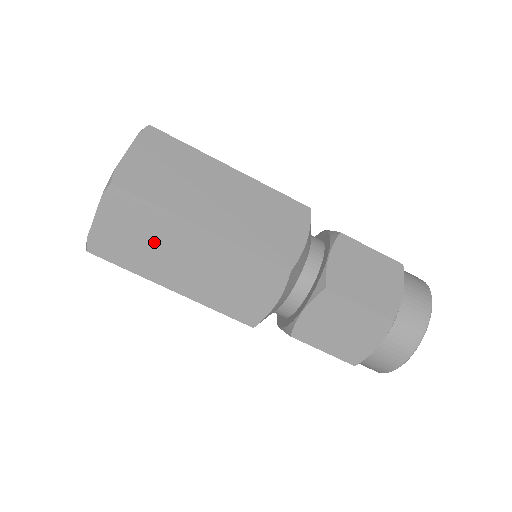
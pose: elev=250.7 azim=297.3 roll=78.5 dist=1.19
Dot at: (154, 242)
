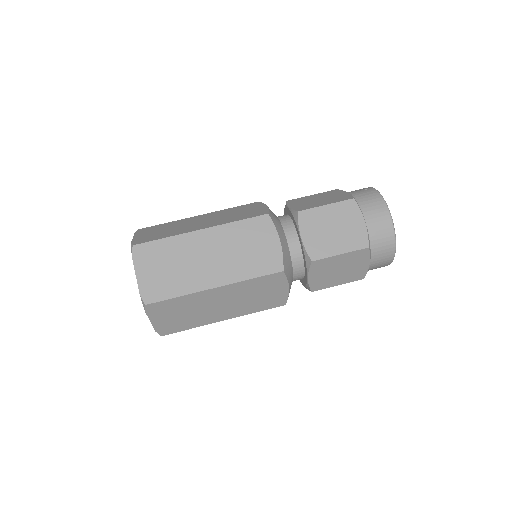
Dot at: (193, 310)
